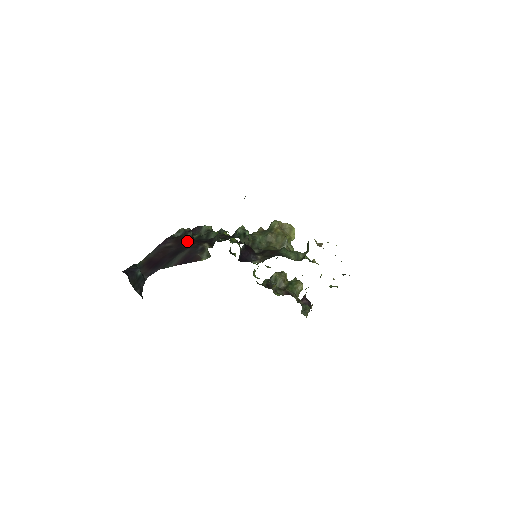
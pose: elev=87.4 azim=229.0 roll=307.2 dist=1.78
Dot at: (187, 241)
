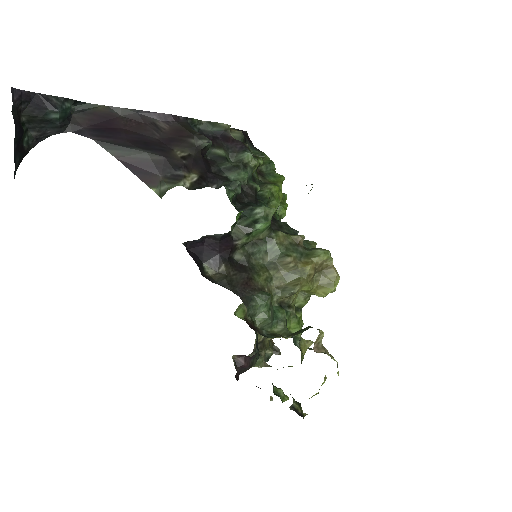
Dot at: (185, 146)
